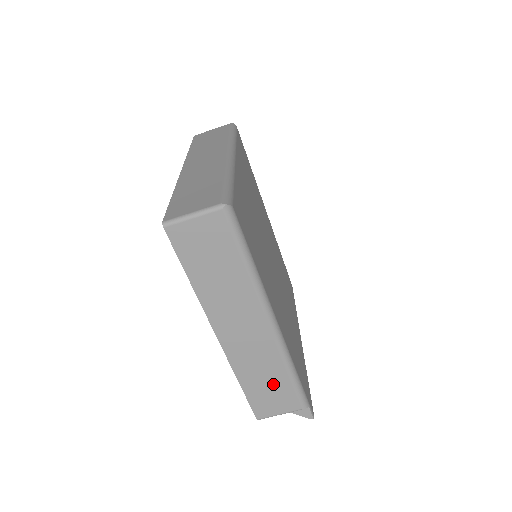
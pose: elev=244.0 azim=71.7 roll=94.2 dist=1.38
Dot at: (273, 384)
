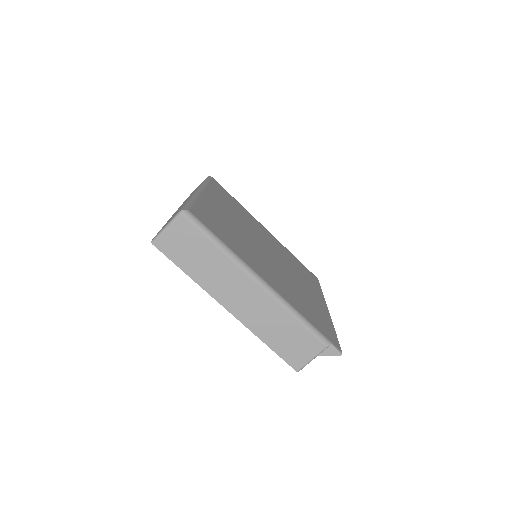
Dot at: (290, 334)
